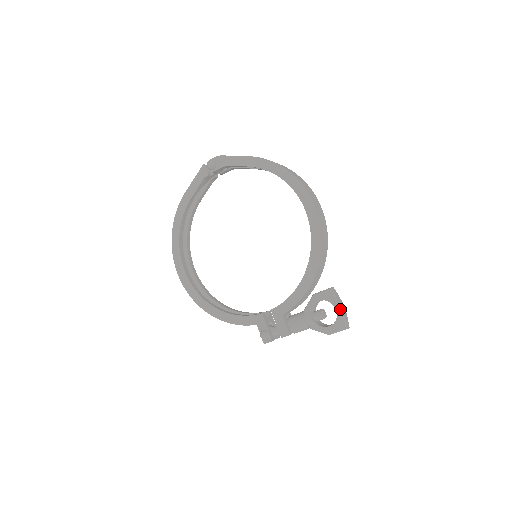
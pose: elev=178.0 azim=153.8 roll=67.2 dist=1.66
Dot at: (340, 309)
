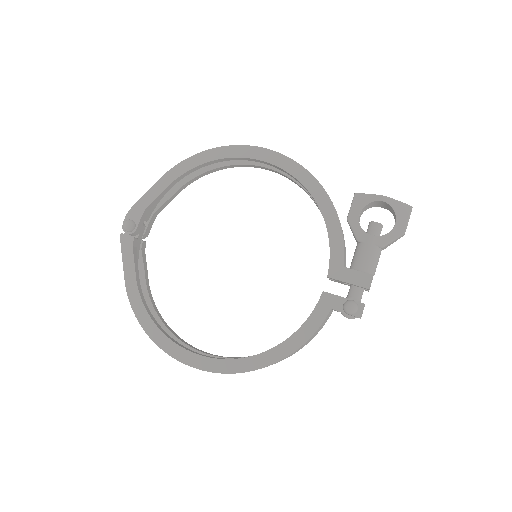
Dot at: (385, 196)
